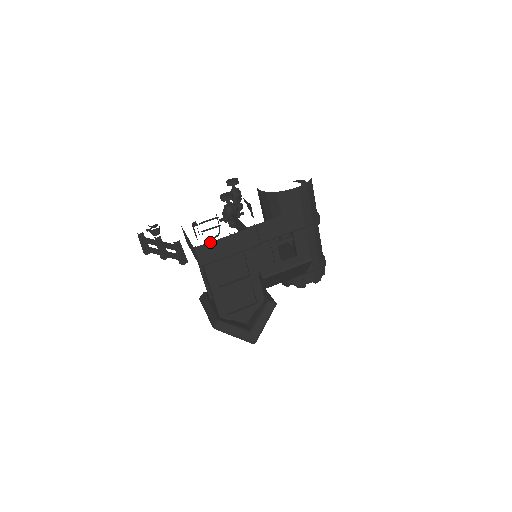
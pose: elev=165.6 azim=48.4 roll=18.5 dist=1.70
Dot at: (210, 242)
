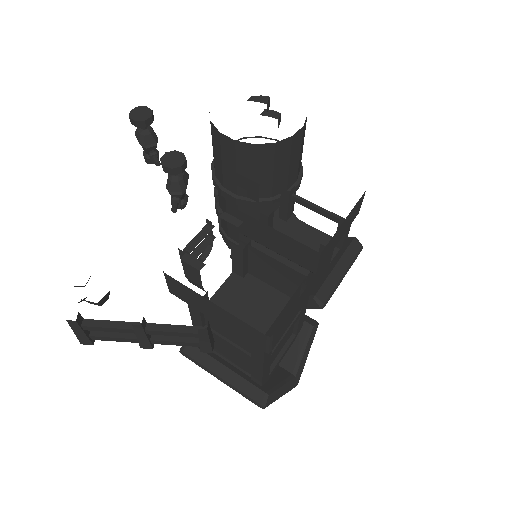
Dot at: occluded
